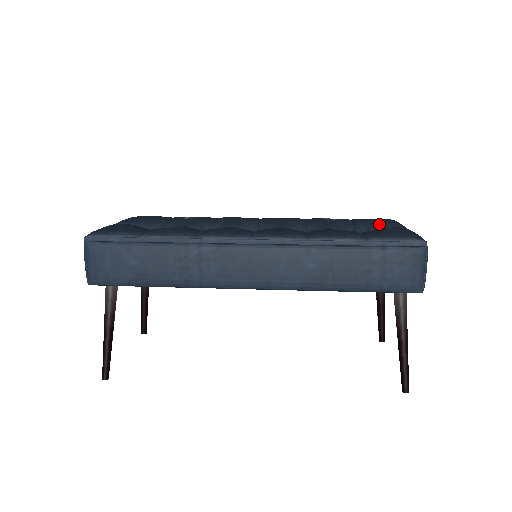
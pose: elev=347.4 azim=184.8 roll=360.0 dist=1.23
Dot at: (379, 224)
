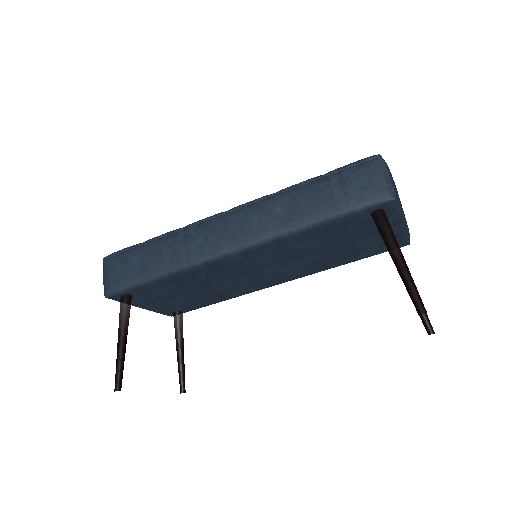
Dot at: occluded
